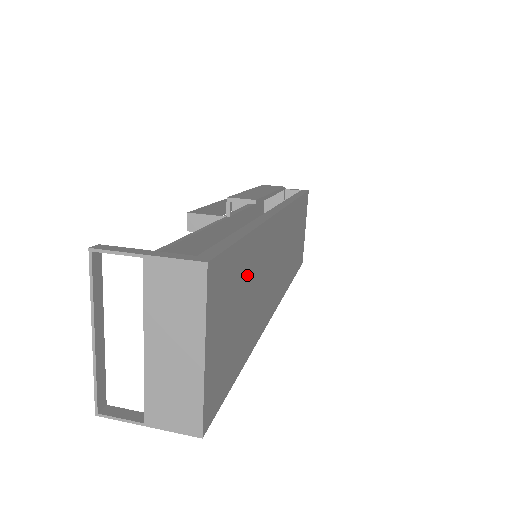
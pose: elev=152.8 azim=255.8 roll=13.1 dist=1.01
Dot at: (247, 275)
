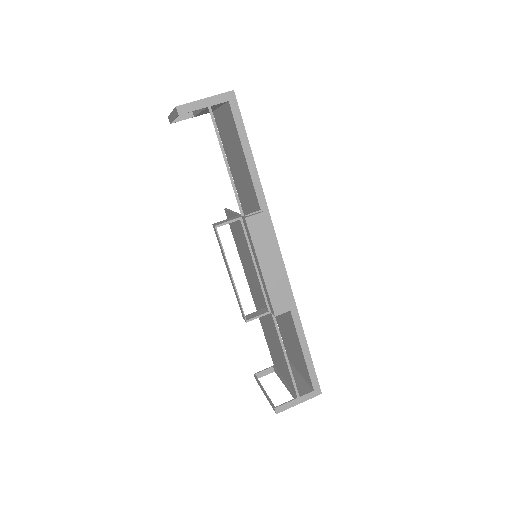
Dot at: occluded
